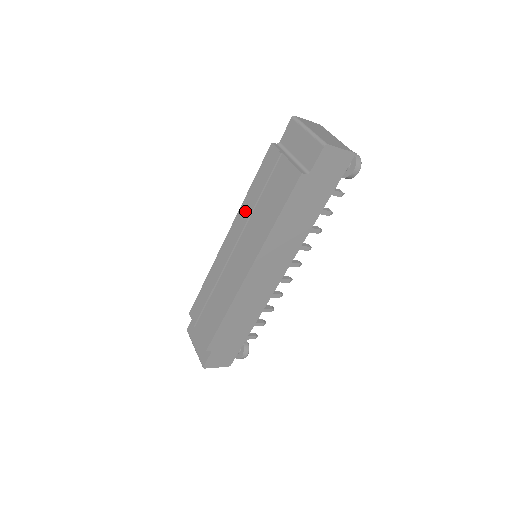
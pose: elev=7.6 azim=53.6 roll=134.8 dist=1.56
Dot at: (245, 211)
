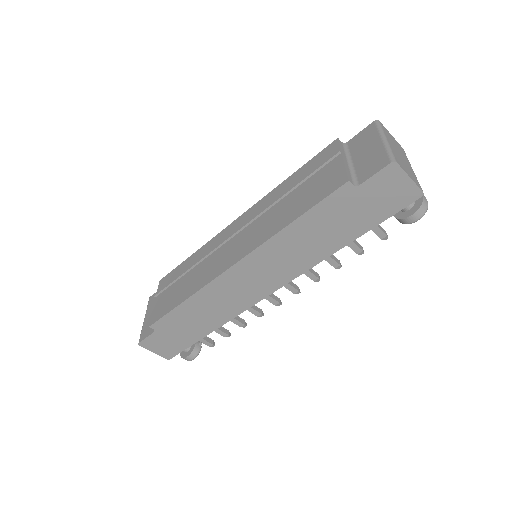
Dot at: (270, 199)
